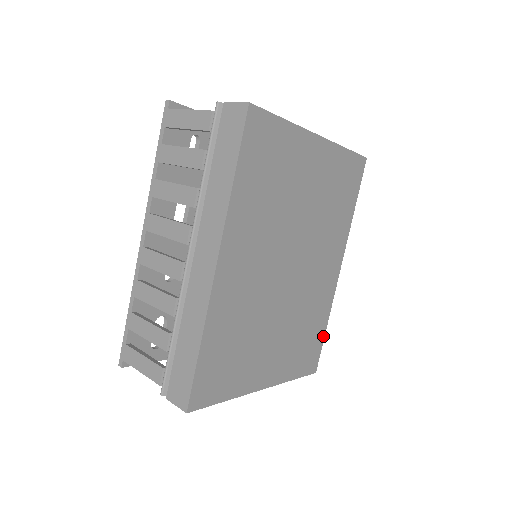
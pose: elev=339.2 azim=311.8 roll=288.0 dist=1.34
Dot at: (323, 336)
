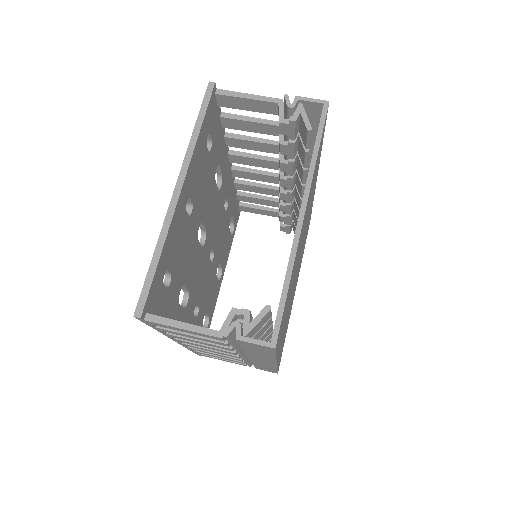
Dot at: occluded
